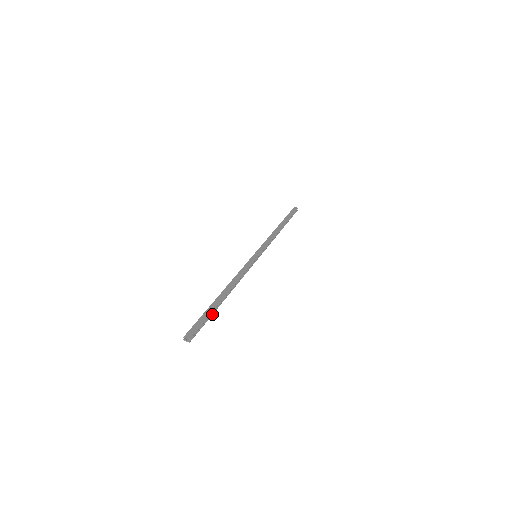
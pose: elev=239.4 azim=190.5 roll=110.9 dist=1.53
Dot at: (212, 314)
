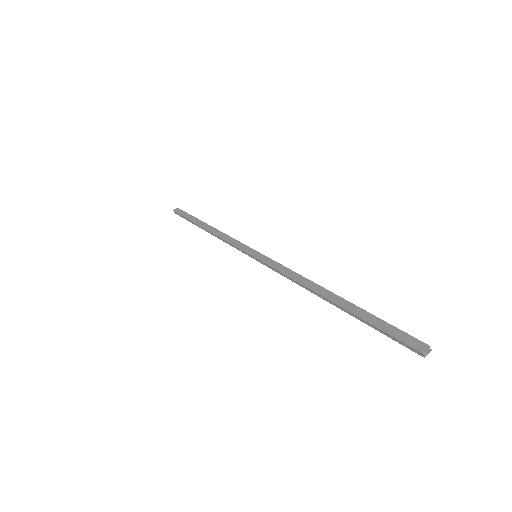
Dot at: (369, 316)
